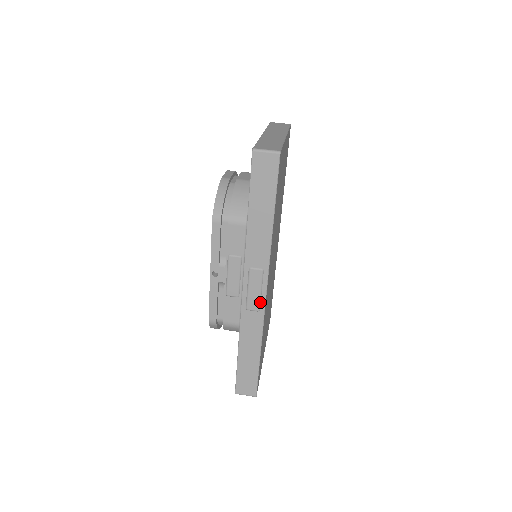
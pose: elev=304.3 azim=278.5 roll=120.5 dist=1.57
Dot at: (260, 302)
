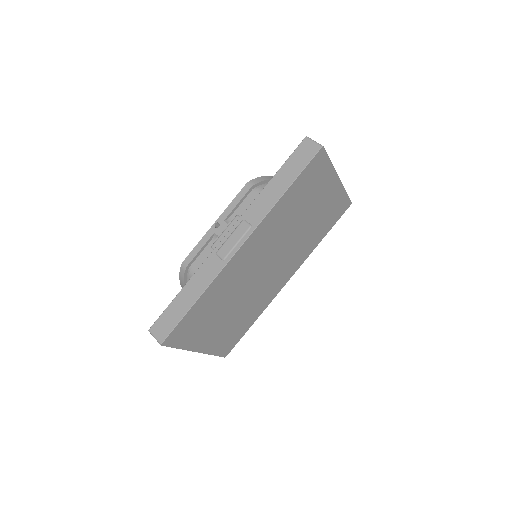
Dot at: (230, 253)
